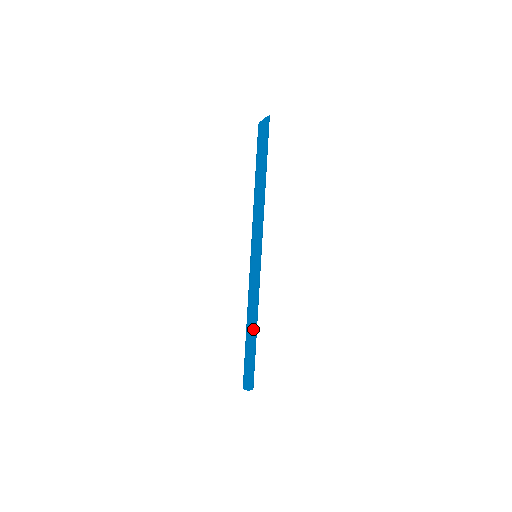
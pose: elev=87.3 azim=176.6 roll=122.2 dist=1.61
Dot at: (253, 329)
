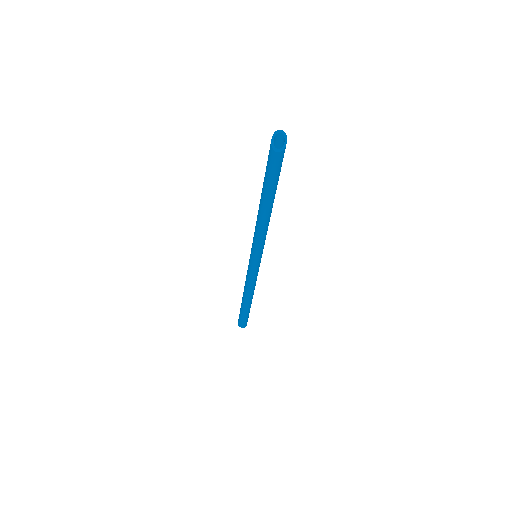
Dot at: (252, 298)
